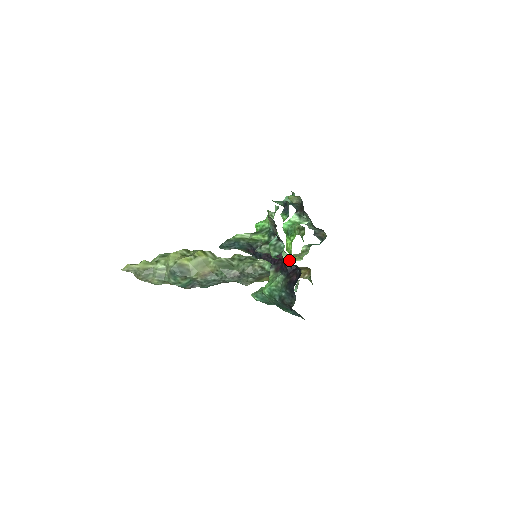
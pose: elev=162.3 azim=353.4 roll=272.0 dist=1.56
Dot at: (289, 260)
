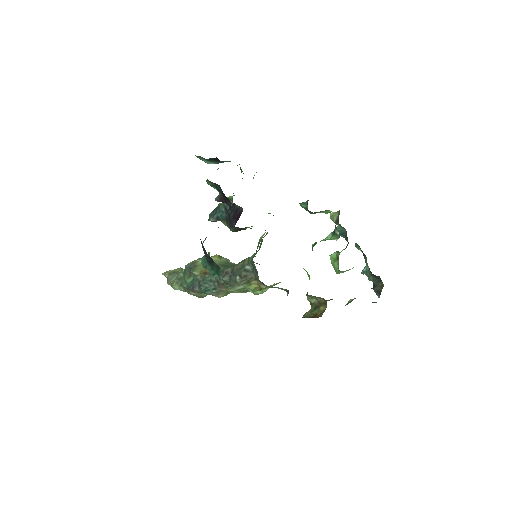
Dot at: occluded
